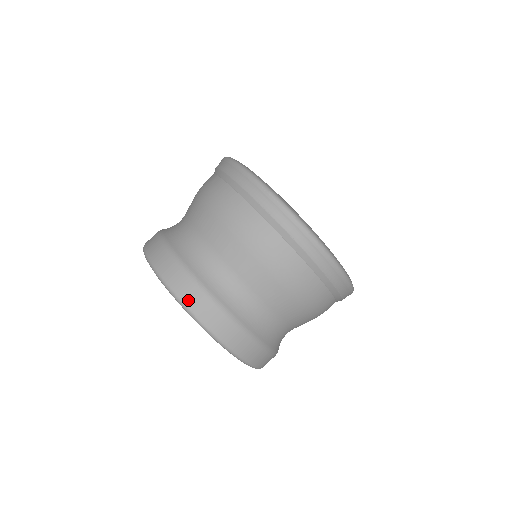
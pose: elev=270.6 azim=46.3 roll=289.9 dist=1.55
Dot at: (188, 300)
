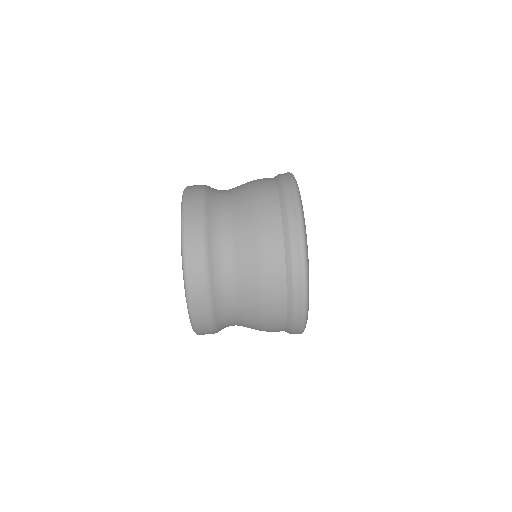
Dot at: occluded
